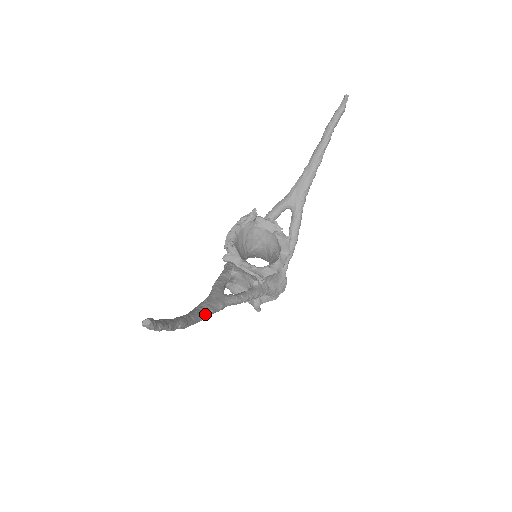
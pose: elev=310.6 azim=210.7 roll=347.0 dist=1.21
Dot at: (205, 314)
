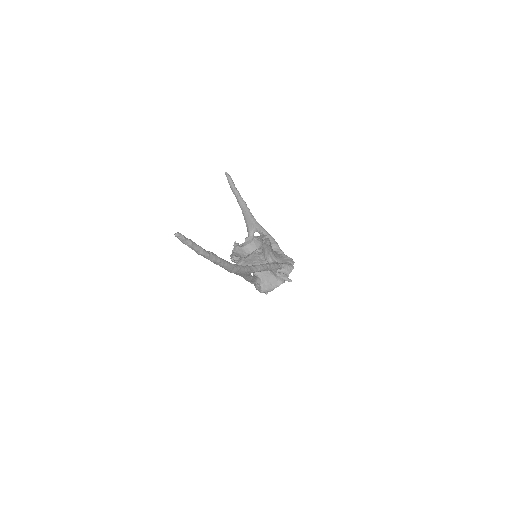
Dot at: (234, 264)
